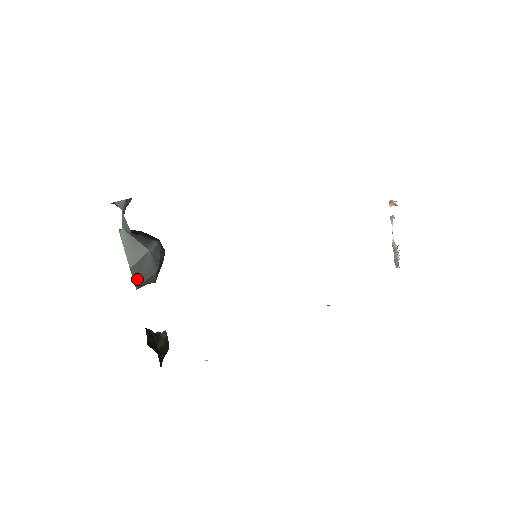
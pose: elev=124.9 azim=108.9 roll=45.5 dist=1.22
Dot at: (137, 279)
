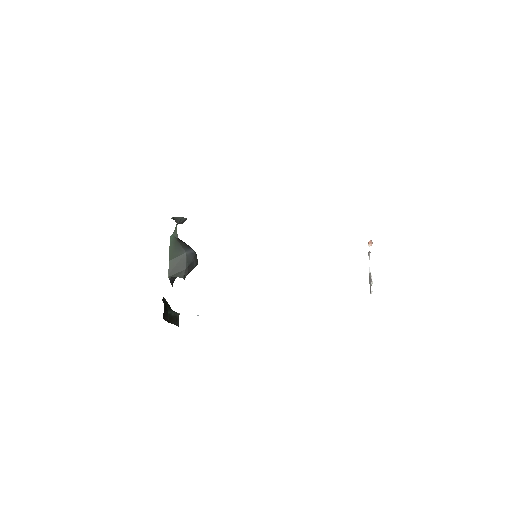
Dot at: (171, 270)
